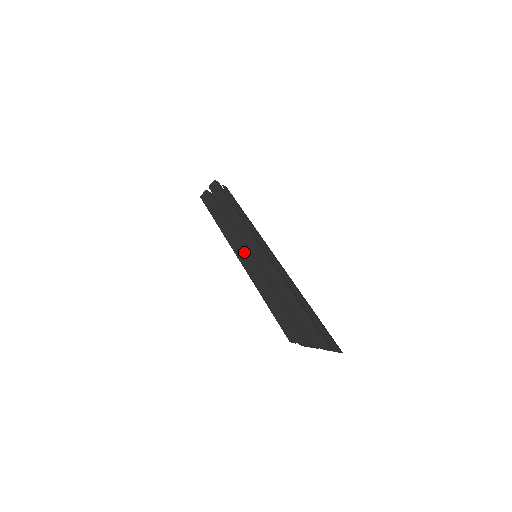
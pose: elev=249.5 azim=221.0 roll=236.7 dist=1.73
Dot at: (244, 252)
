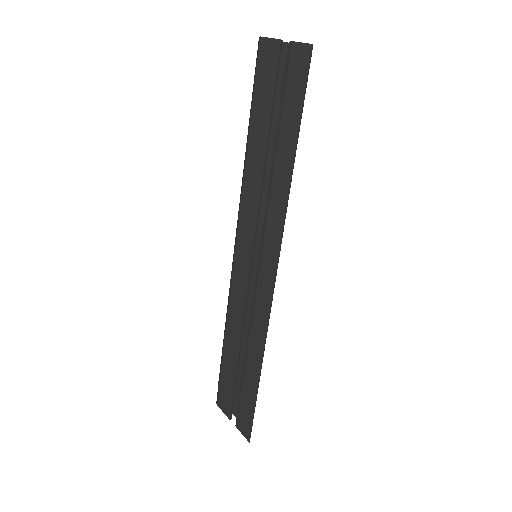
Dot at: (251, 254)
